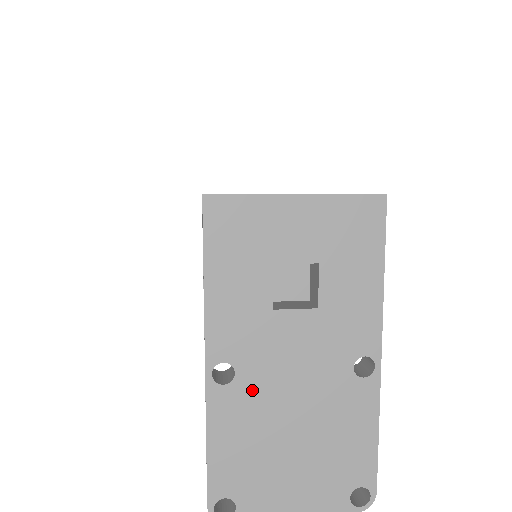
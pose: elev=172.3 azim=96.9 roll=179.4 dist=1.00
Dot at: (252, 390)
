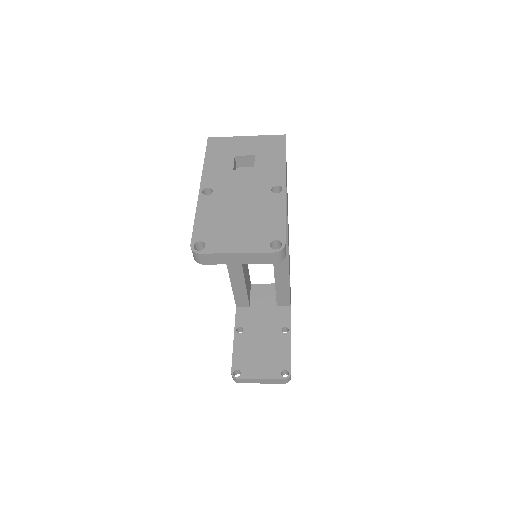
Dot at: (220, 198)
